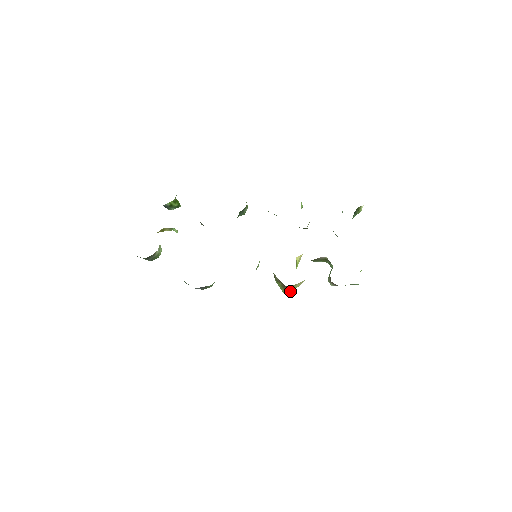
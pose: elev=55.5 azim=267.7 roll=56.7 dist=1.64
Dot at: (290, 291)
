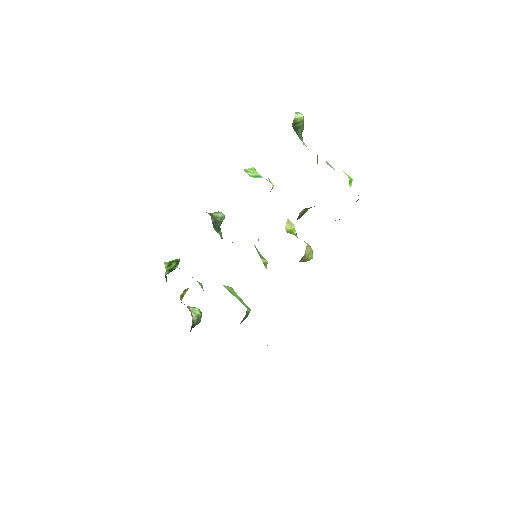
Dot at: (311, 256)
